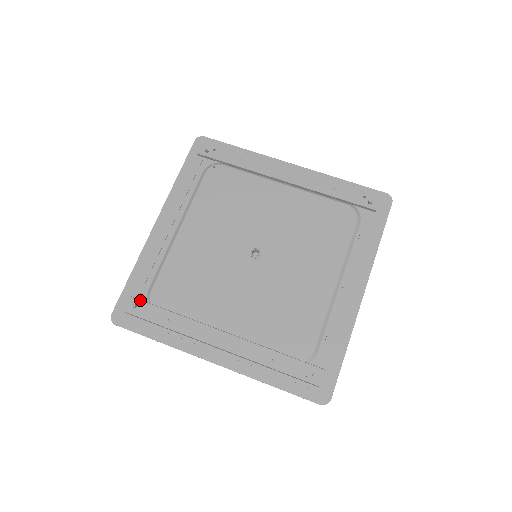
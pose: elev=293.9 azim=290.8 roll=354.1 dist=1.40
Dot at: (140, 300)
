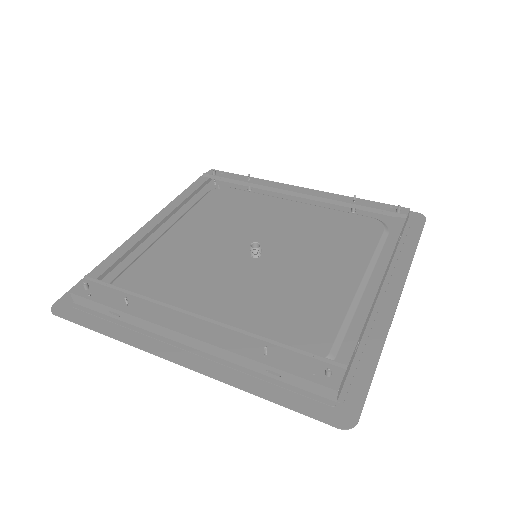
Dot at: (96, 283)
